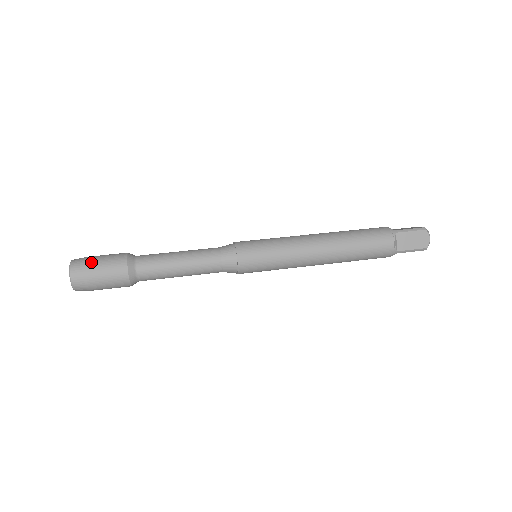
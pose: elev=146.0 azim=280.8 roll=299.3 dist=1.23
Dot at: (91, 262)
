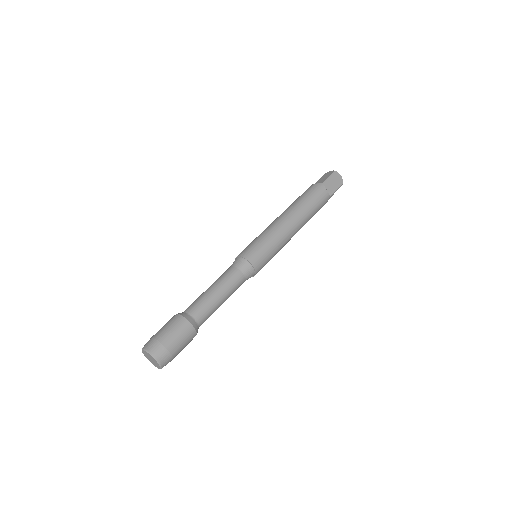
Dot at: (163, 339)
